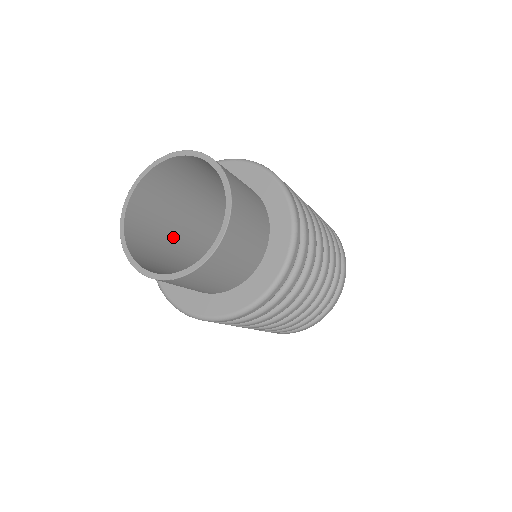
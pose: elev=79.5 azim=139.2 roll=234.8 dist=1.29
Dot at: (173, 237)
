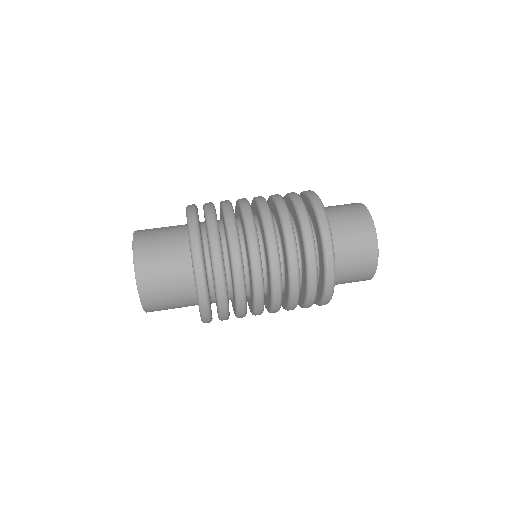
Dot at: occluded
